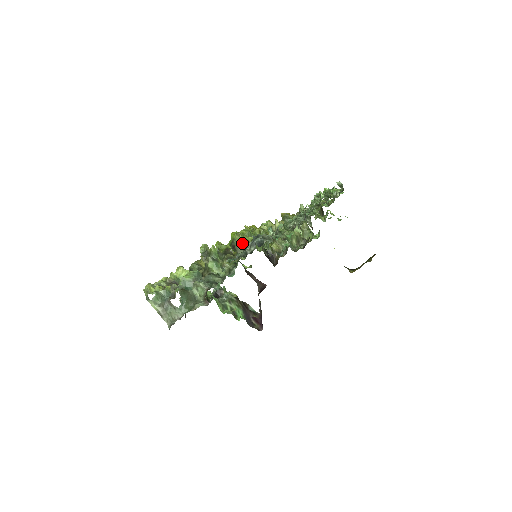
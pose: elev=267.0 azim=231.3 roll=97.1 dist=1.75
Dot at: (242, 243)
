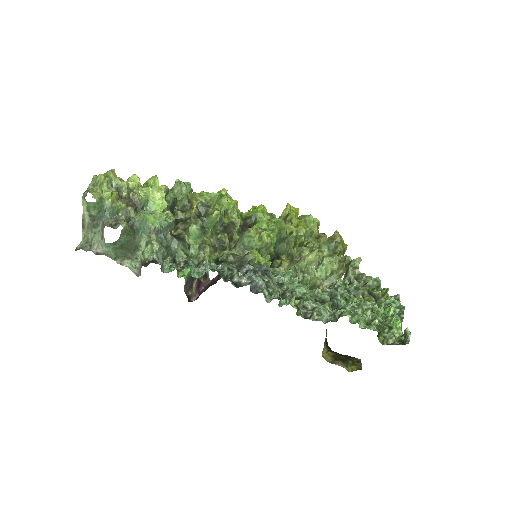
Dot at: (250, 245)
